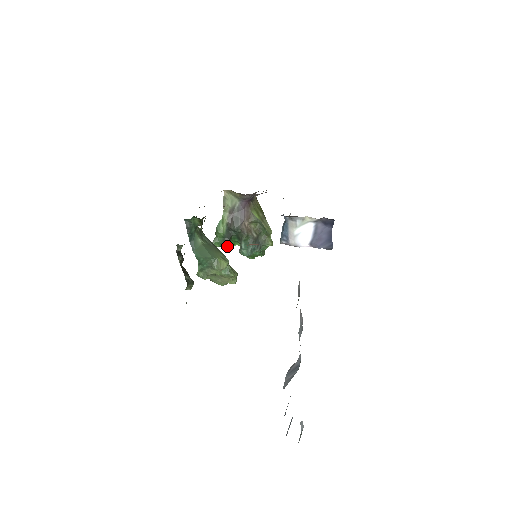
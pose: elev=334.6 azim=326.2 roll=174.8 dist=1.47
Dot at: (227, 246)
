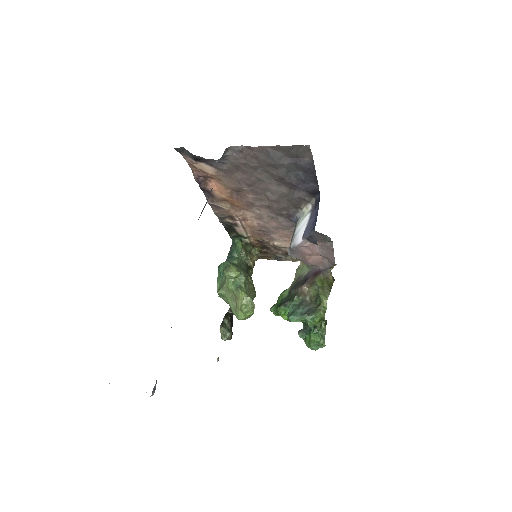
Dot at: (283, 314)
